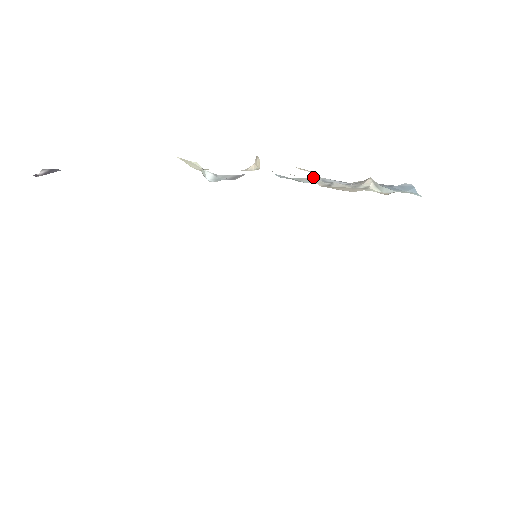
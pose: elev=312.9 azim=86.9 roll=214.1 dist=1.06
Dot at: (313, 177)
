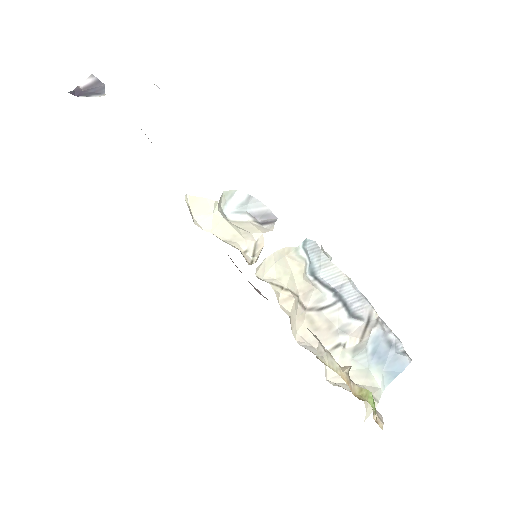
Dot at: (340, 272)
